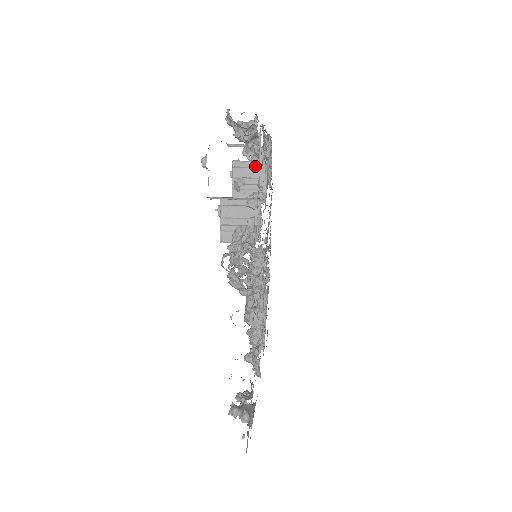
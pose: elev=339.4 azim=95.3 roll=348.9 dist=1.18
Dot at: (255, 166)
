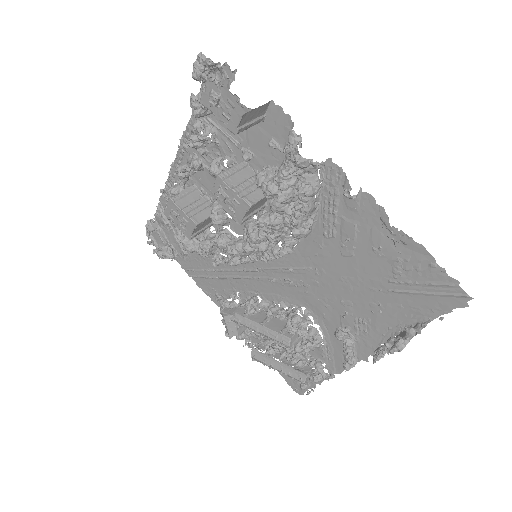
Dot at: (190, 191)
